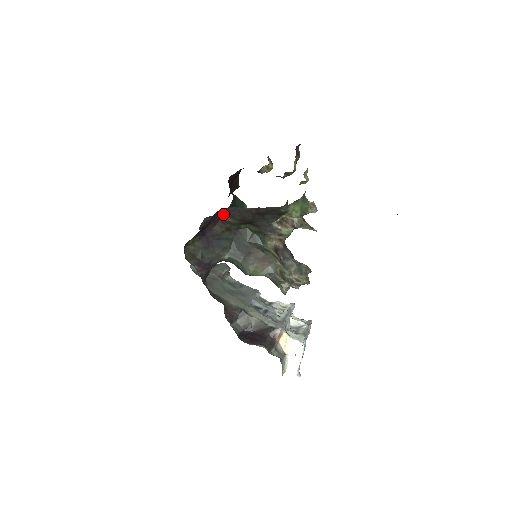
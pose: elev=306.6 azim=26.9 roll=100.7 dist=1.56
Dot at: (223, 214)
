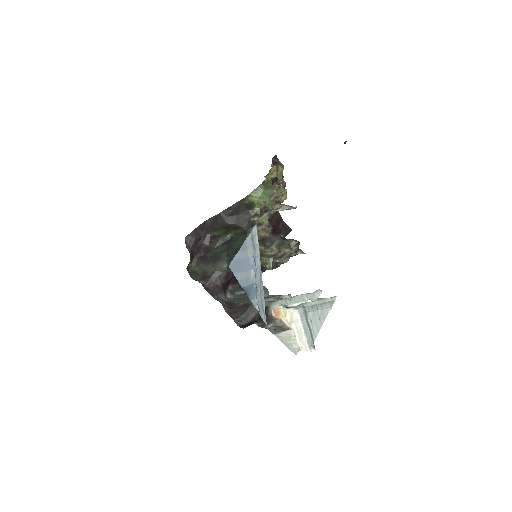
Dot at: (209, 231)
